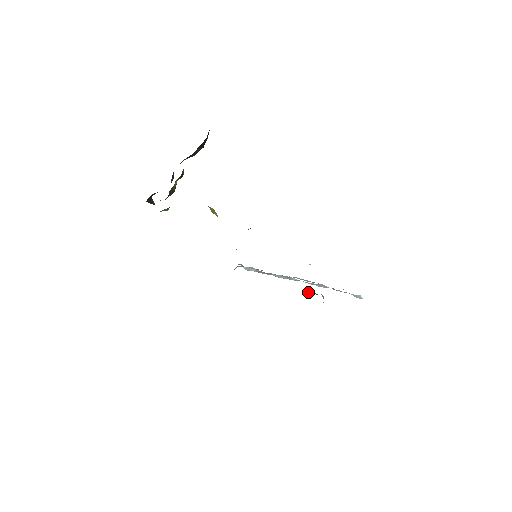
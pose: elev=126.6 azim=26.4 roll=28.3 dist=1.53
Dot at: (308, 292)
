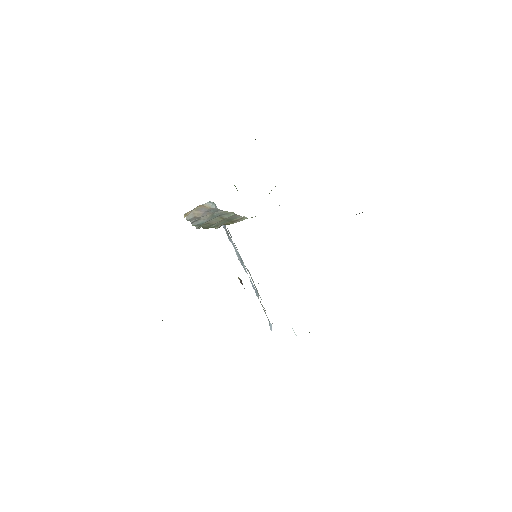
Dot at: occluded
